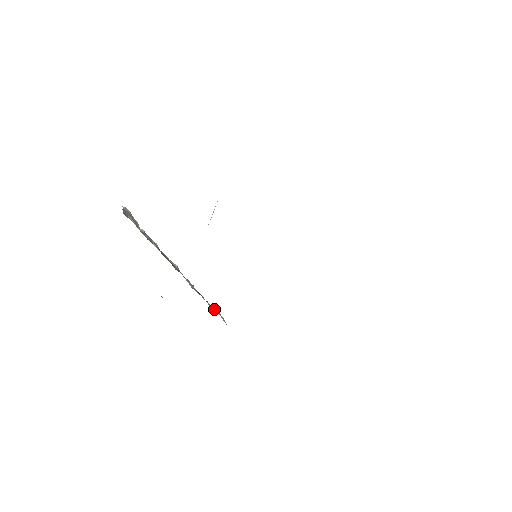
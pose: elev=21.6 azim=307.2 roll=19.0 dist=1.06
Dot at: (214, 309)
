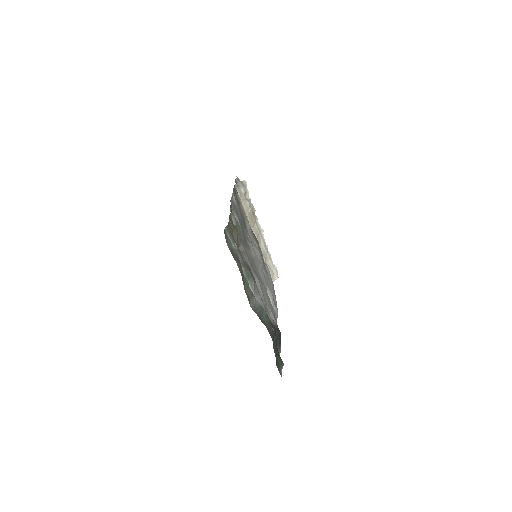
Dot at: (272, 268)
